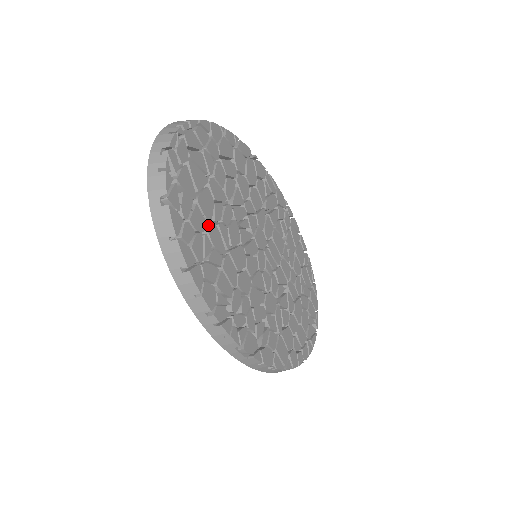
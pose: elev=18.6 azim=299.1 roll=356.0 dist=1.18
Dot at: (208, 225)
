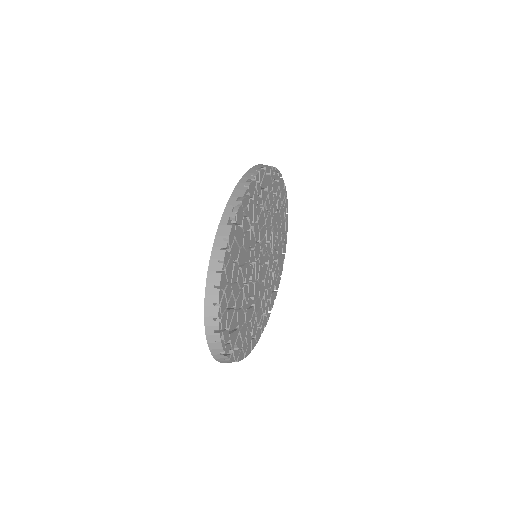
Dot at: (246, 322)
